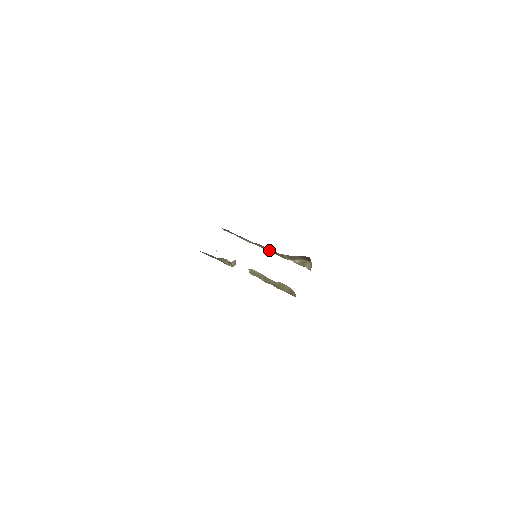
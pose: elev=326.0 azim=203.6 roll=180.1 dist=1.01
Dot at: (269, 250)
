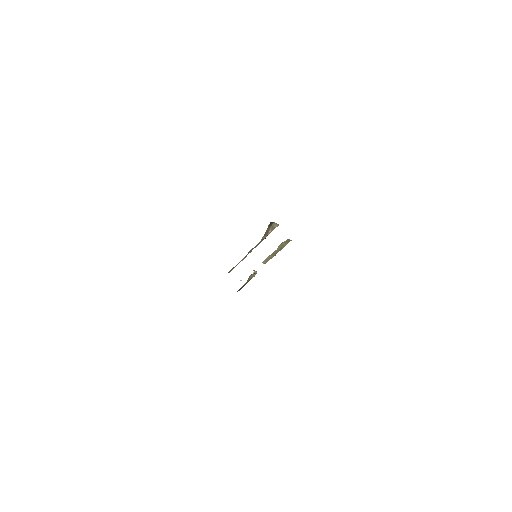
Dot at: (255, 247)
